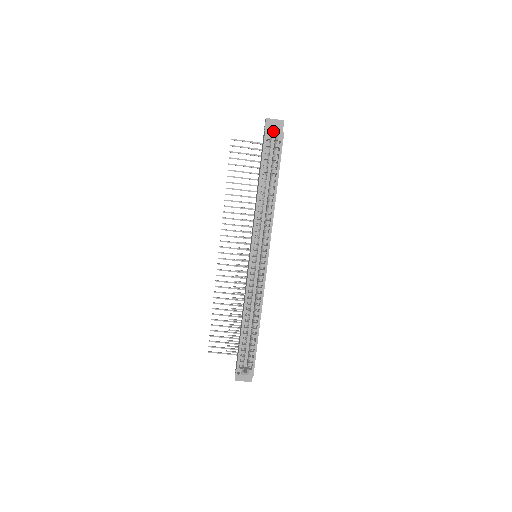
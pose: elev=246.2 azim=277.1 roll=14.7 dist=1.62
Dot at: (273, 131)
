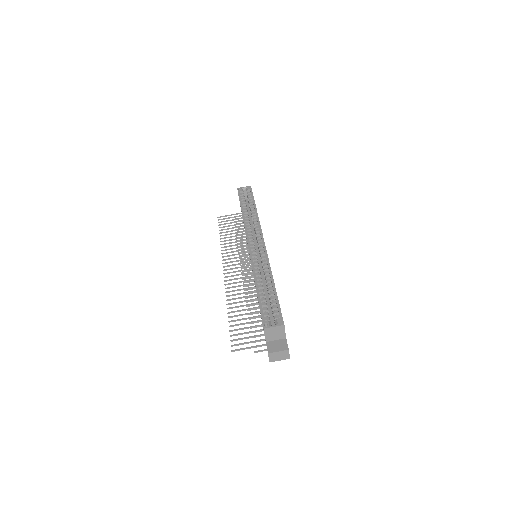
Dot at: (243, 187)
